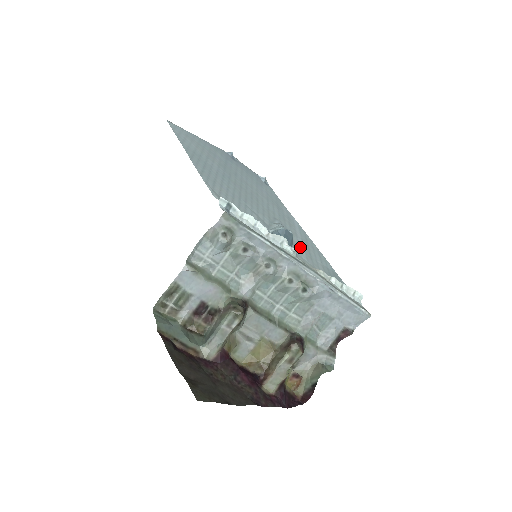
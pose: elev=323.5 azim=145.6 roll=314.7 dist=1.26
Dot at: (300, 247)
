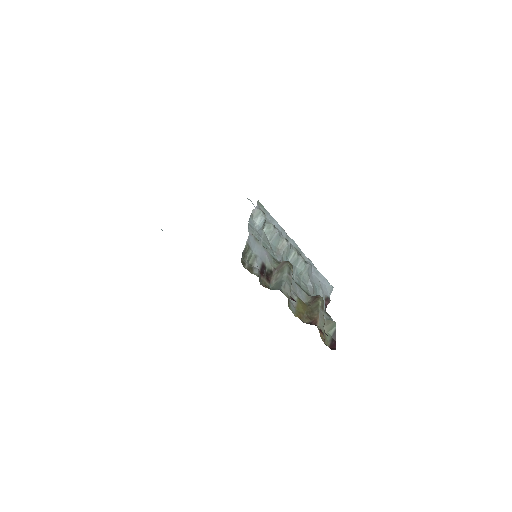
Dot at: occluded
